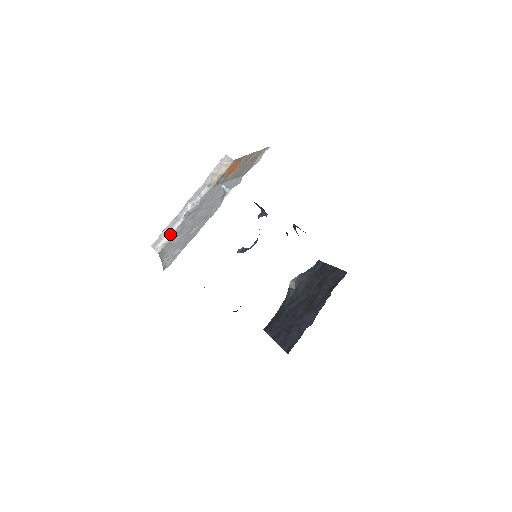
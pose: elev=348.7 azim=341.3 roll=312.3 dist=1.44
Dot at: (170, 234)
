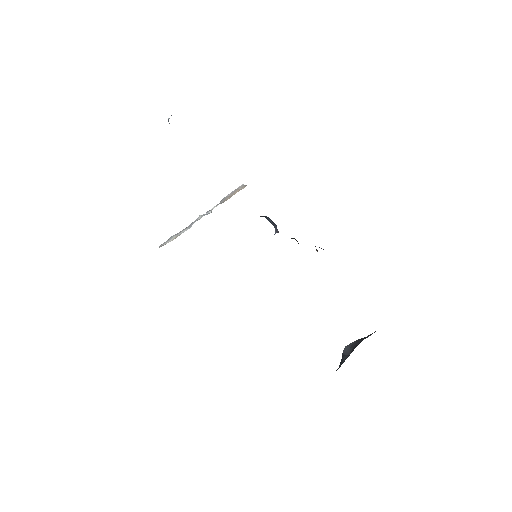
Dot at: (176, 236)
